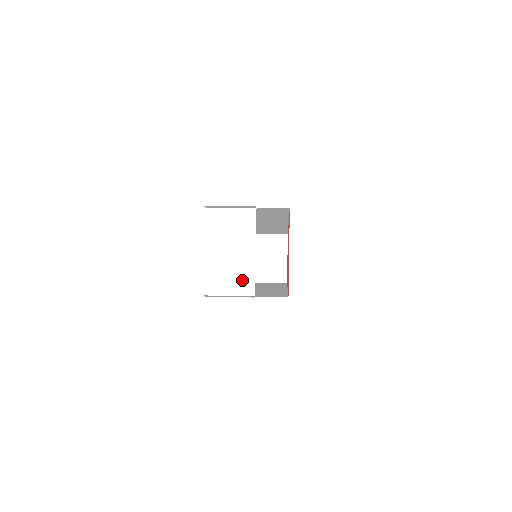
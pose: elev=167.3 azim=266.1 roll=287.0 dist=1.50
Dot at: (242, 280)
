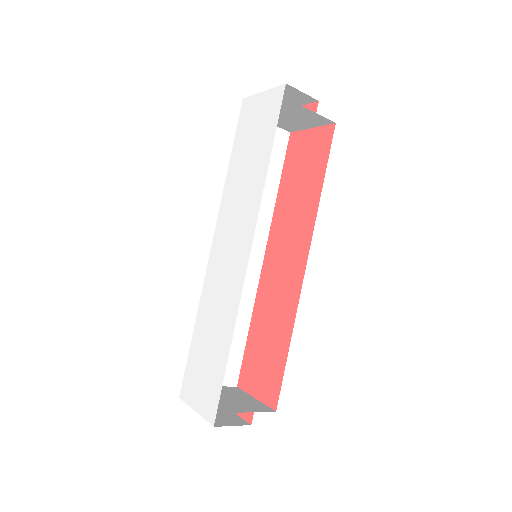
Dot at: (299, 111)
